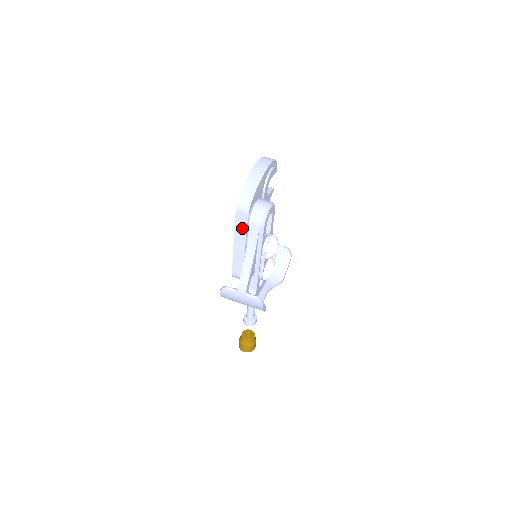
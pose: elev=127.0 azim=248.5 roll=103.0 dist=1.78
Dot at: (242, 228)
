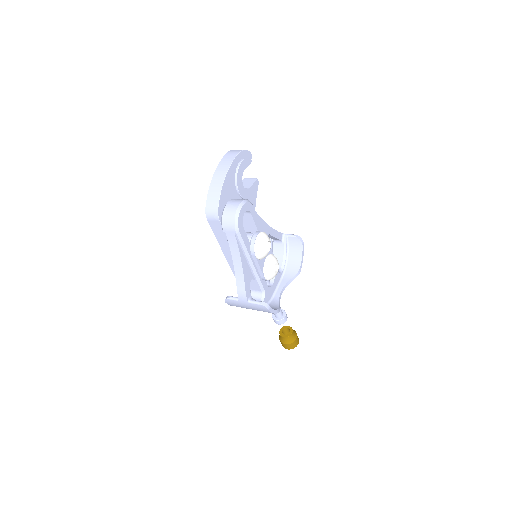
Dot at: (221, 235)
